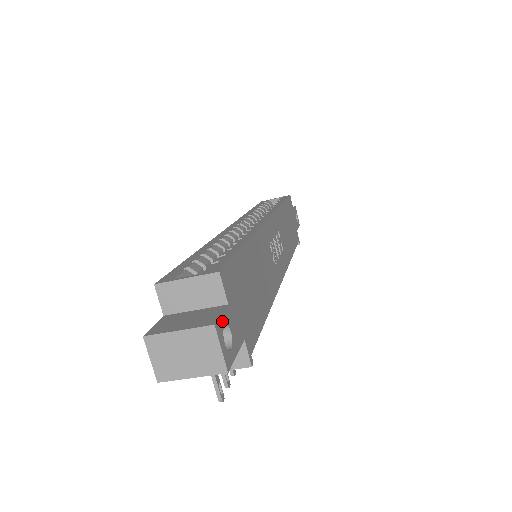
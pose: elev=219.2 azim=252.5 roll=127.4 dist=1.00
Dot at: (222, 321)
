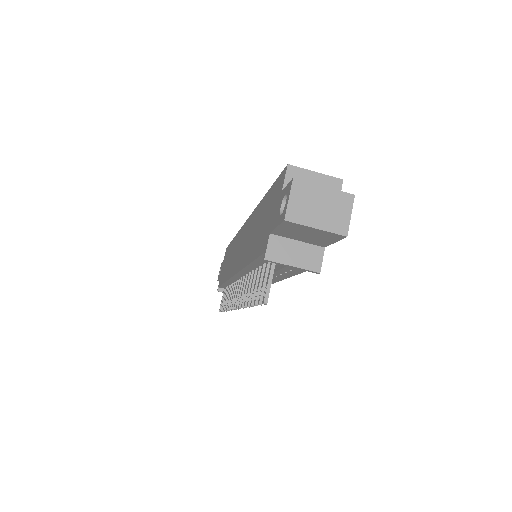
Dot at: occluded
